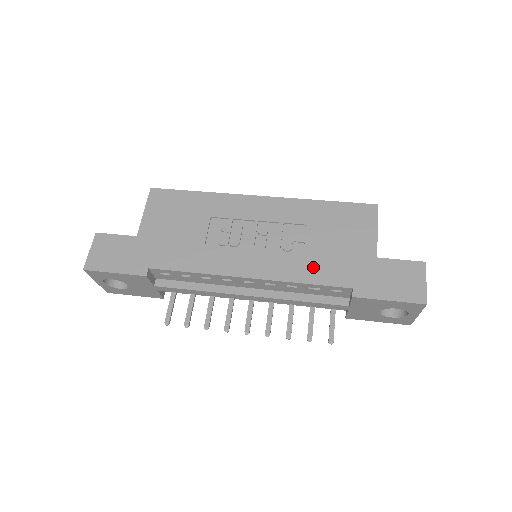
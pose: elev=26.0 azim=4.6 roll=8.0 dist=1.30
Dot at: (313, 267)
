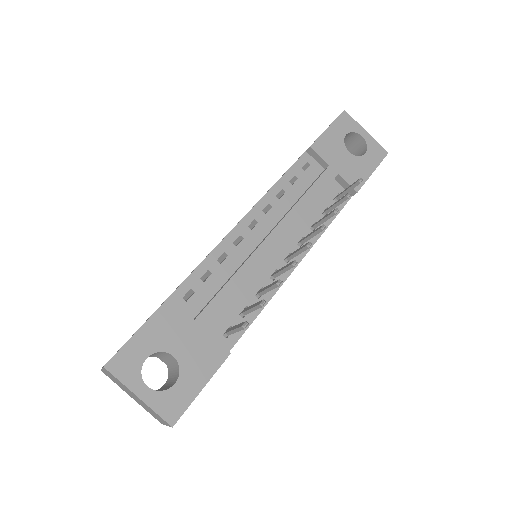
Dot at: occluded
